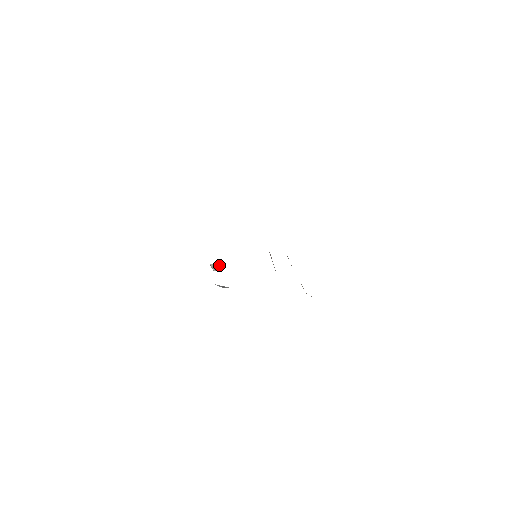
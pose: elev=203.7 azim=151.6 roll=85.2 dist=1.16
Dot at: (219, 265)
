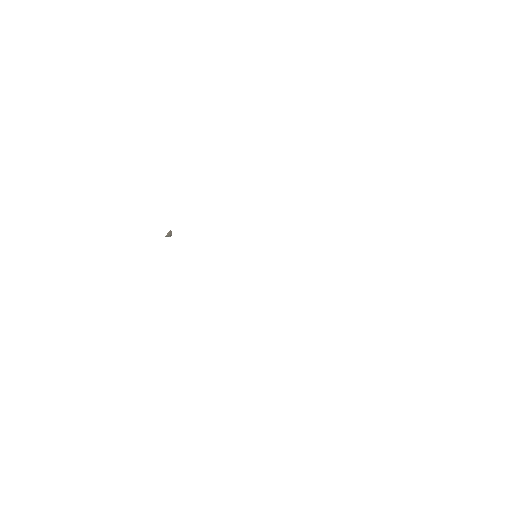
Dot at: (170, 230)
